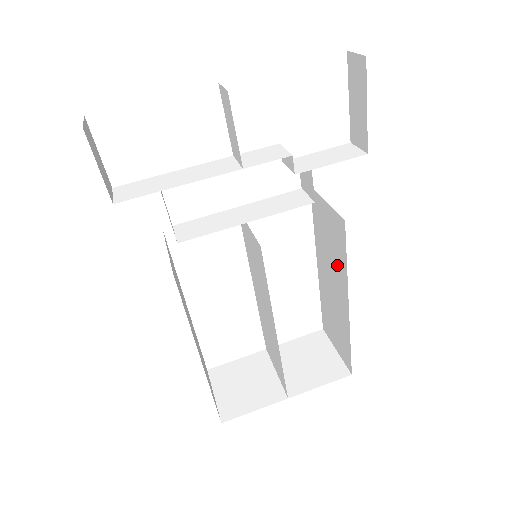
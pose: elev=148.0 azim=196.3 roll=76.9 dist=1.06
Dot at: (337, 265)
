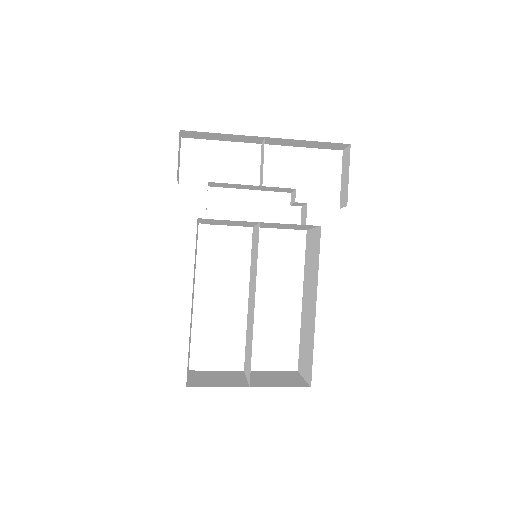
Dot at: (313, 275)
